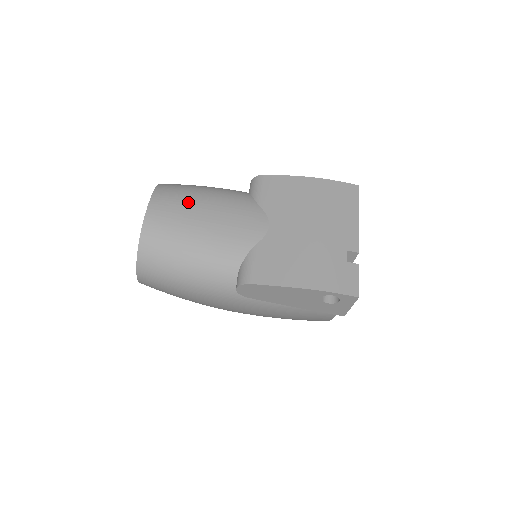
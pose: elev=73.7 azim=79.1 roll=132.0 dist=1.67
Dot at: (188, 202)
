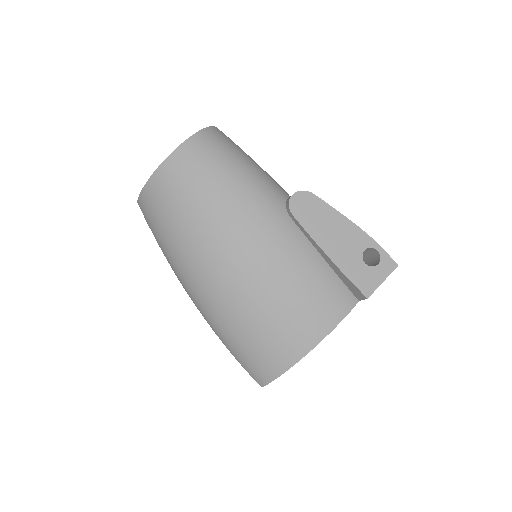
Dot at: occluded
